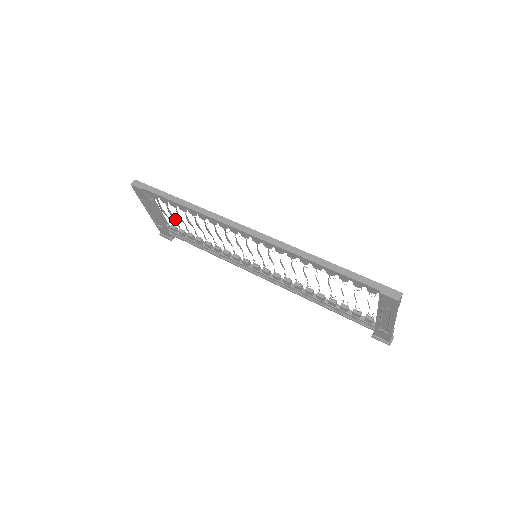
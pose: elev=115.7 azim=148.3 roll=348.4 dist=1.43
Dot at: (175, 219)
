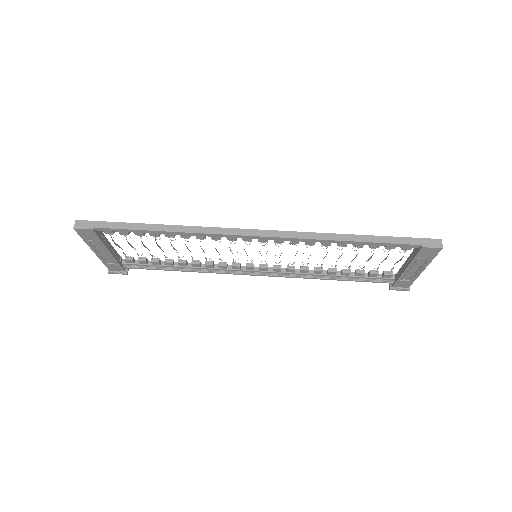
Dot at: occluded
